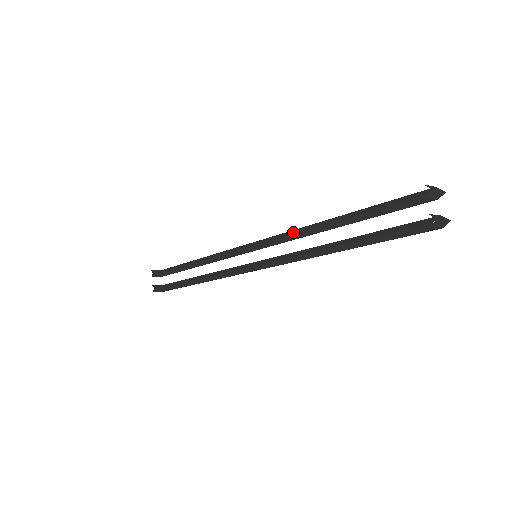
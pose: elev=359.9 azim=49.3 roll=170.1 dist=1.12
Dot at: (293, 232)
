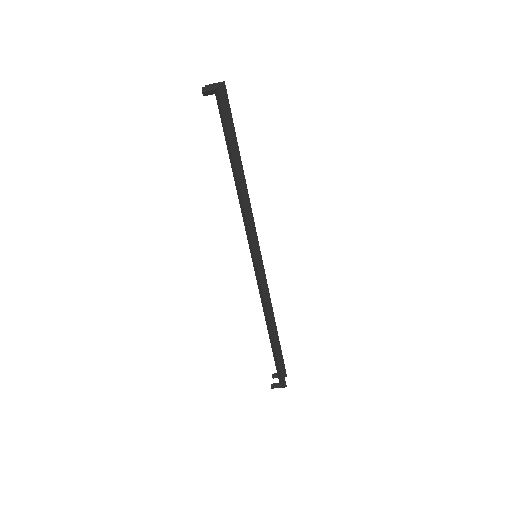
Dot at: occluded
